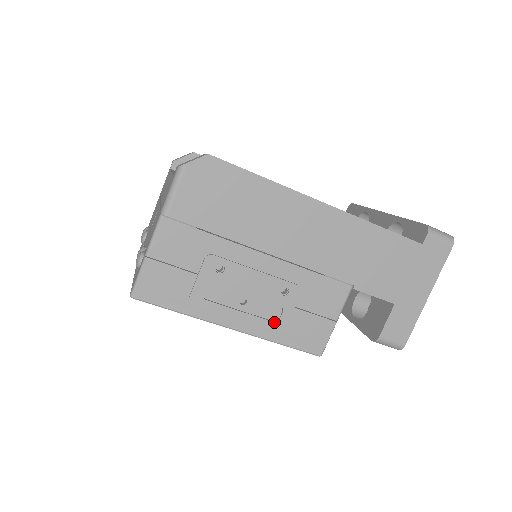
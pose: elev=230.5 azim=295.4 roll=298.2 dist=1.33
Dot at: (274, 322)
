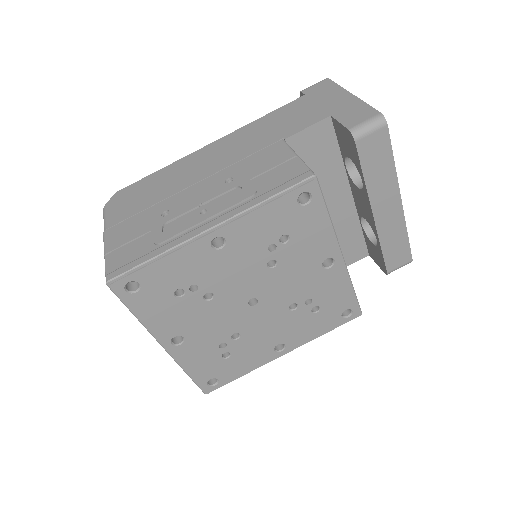
Dot at: (241, 196)
